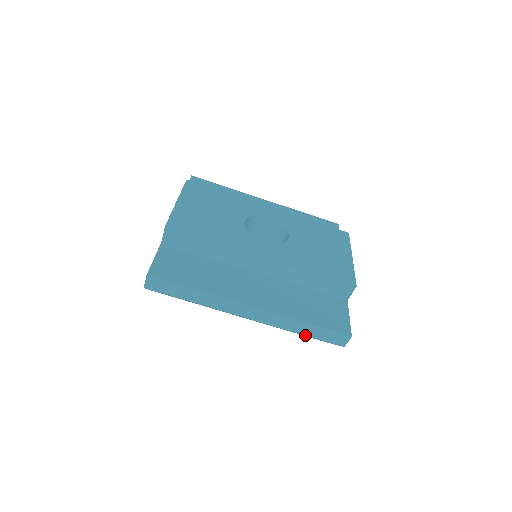
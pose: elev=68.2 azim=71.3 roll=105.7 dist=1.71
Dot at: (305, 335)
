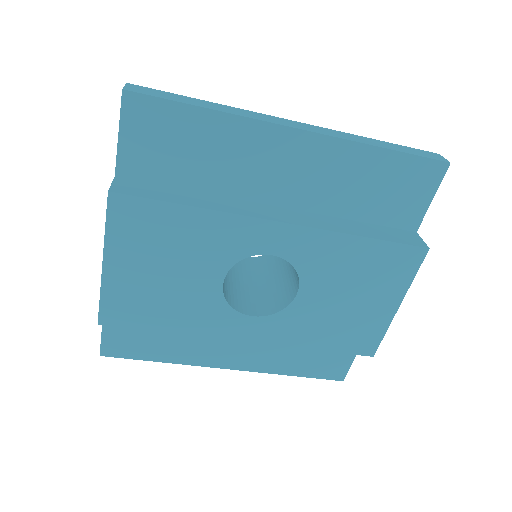
Dot at: occluded
